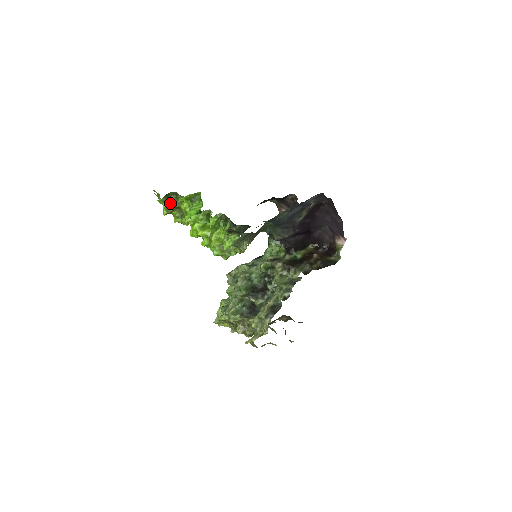
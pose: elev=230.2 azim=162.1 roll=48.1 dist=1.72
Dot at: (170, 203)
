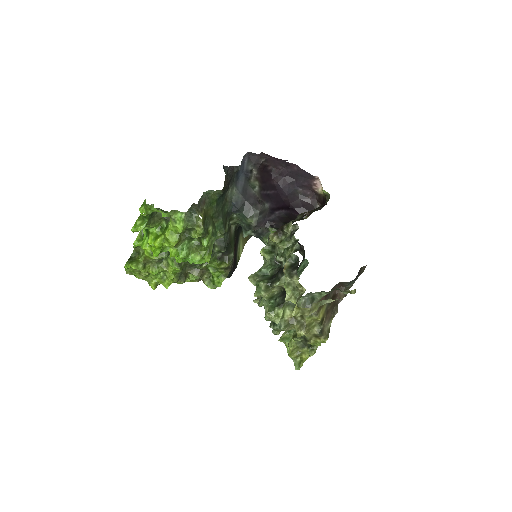
Dot at: (136, 261)
